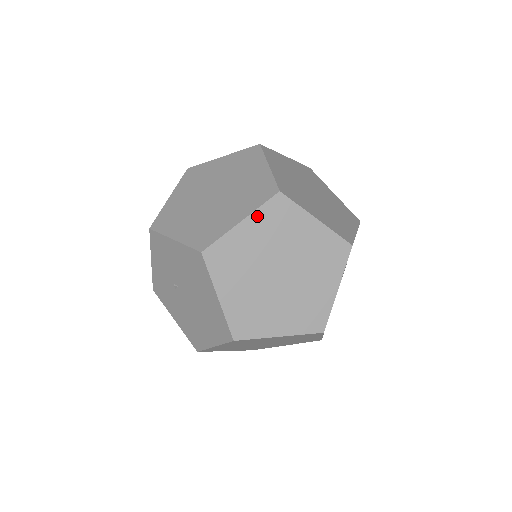
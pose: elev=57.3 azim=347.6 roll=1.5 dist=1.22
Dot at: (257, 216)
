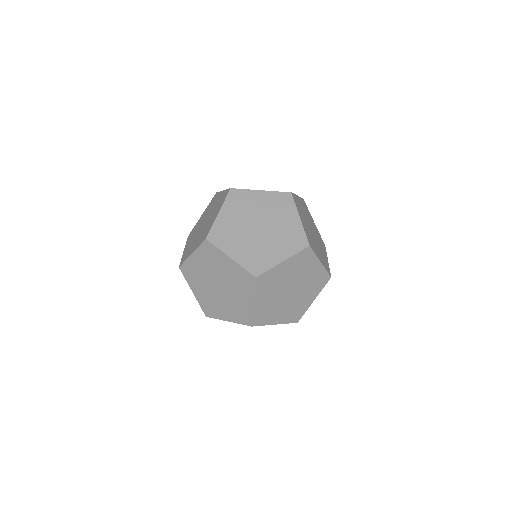
Dot at: (319, 292)
